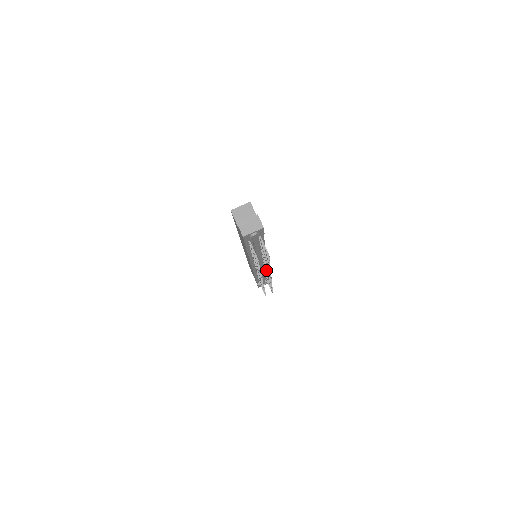
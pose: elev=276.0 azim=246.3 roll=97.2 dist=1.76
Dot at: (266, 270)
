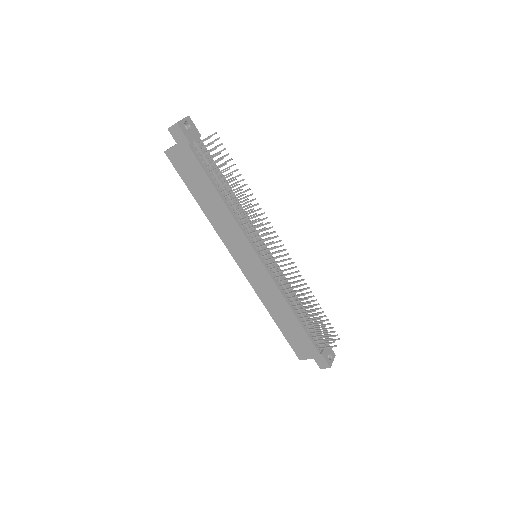
Dot at: occluded
